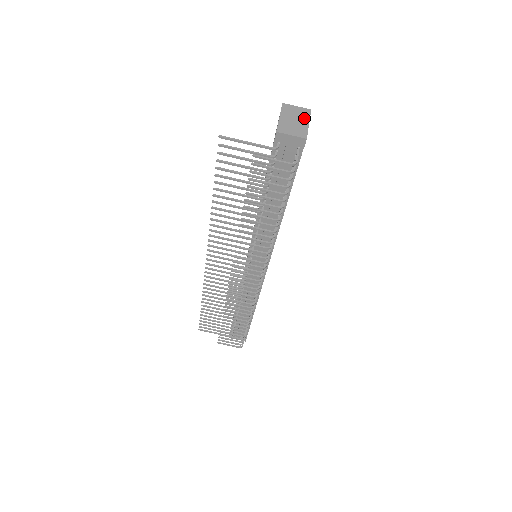
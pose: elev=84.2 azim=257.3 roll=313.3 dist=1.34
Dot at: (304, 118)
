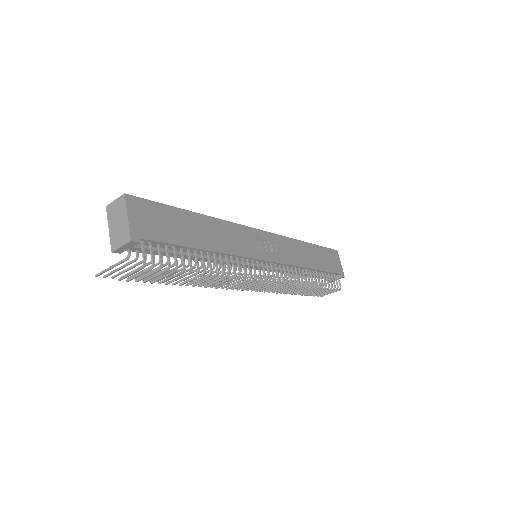
Dot at: (123, 212)
